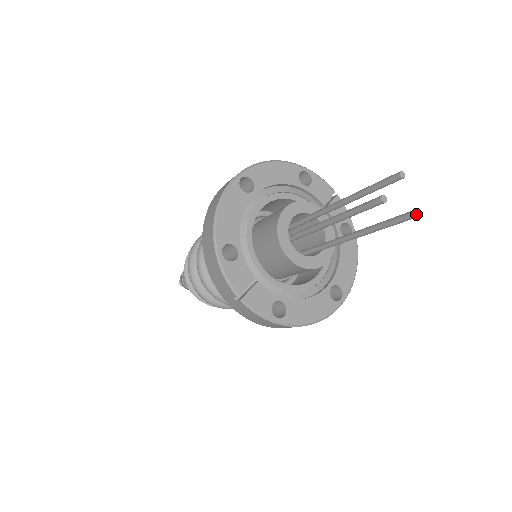
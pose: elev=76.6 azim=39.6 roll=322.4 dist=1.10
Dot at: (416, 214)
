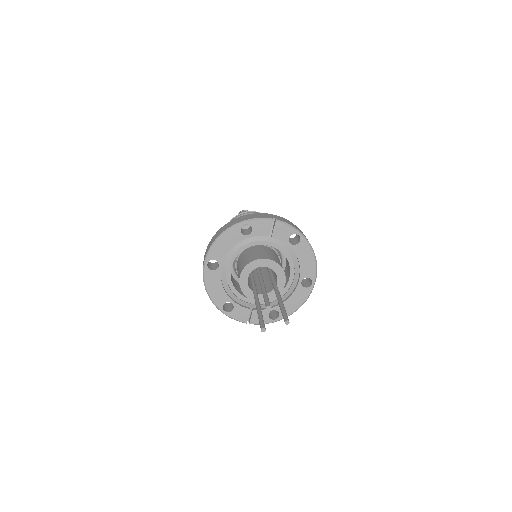
Dot at: (288, 322)
